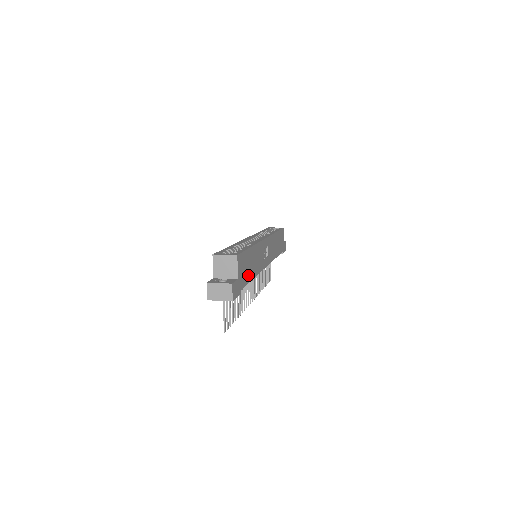
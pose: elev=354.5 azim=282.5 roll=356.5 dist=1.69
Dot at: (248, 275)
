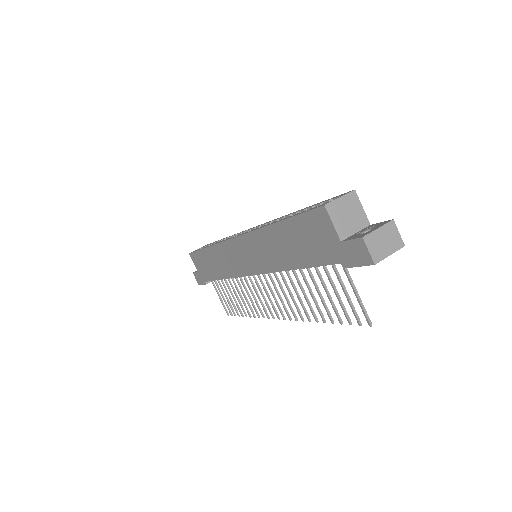
Dot at: occluded
